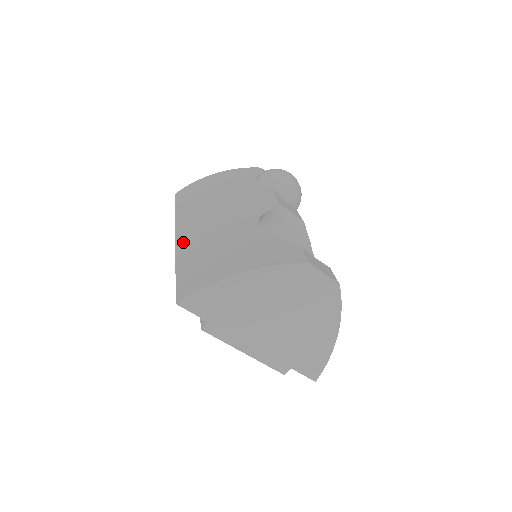
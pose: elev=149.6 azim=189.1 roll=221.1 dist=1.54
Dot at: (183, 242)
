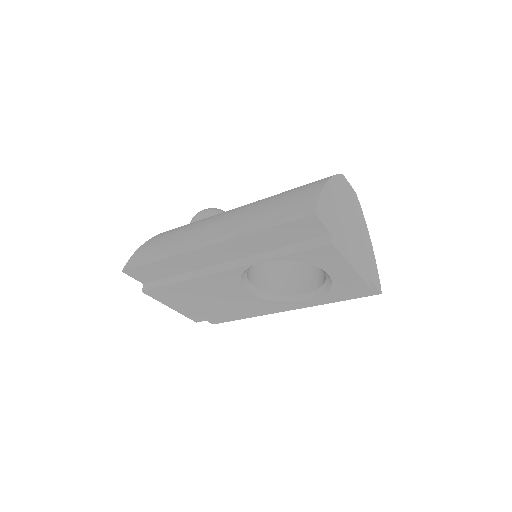
Dot at: (227, 234)
